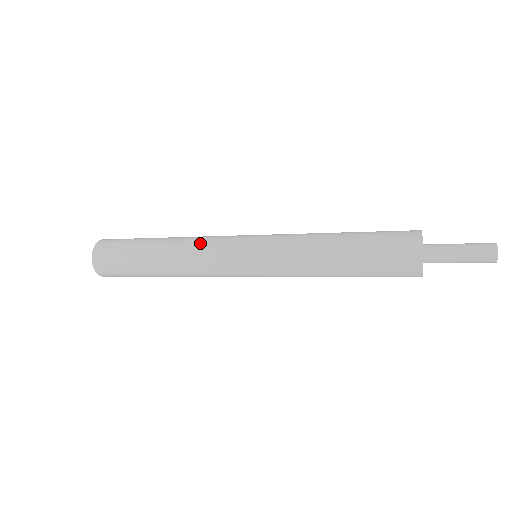
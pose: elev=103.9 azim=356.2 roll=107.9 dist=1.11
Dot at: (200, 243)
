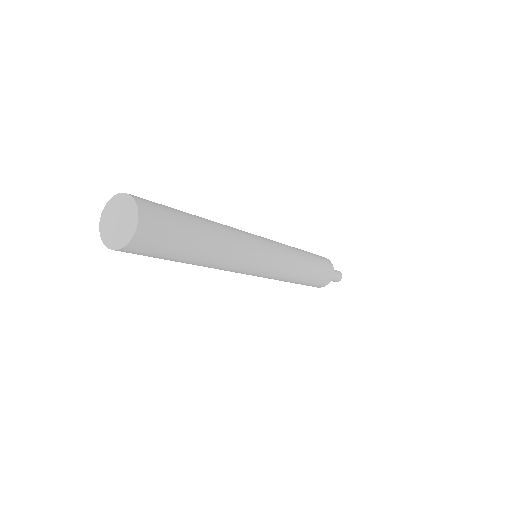
Dot at: occluded
